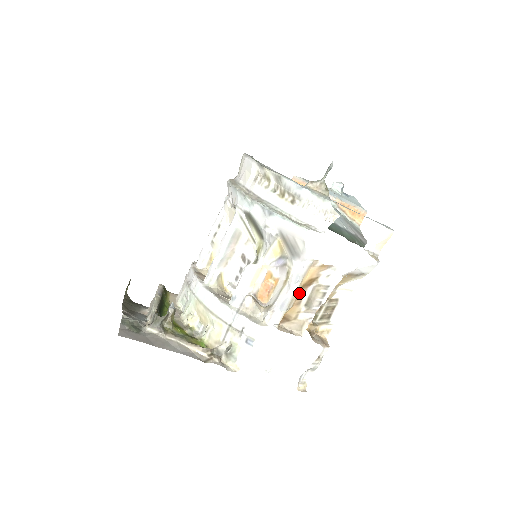
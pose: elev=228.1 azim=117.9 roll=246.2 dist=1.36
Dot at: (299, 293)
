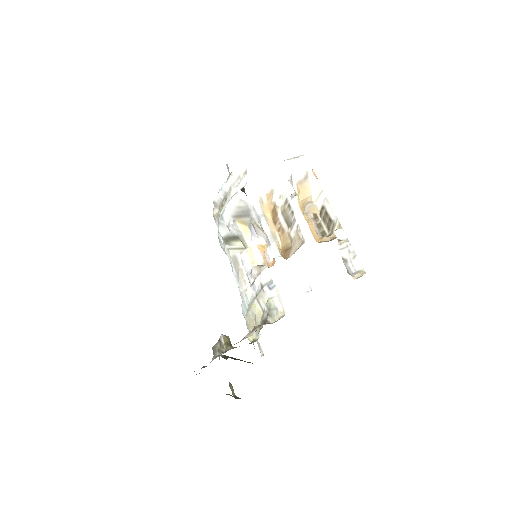
Dot at: (276, 226)
